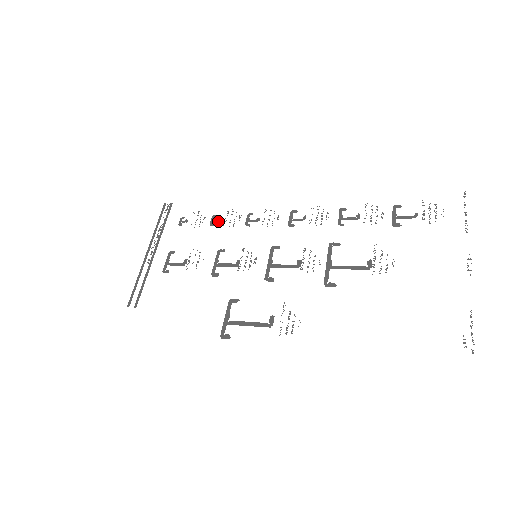
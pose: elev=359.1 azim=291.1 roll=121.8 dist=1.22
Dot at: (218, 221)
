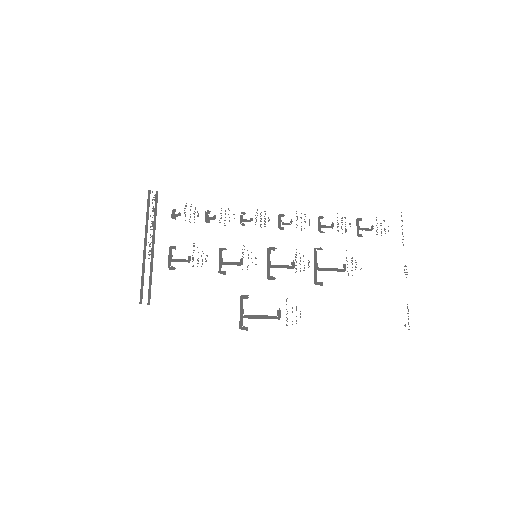
Dot at: (213, 218)
